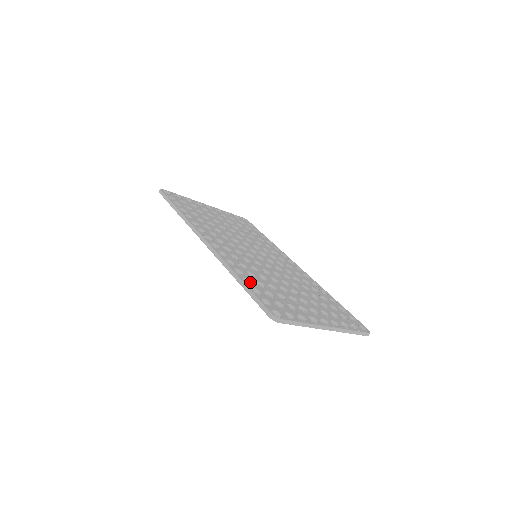
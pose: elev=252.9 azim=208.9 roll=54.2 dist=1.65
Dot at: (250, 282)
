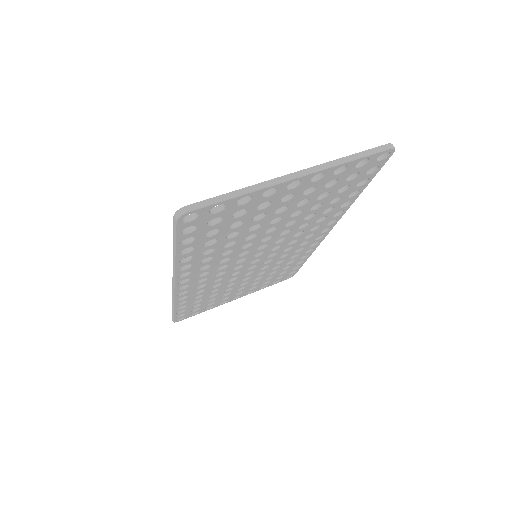
Dot at: occluded
